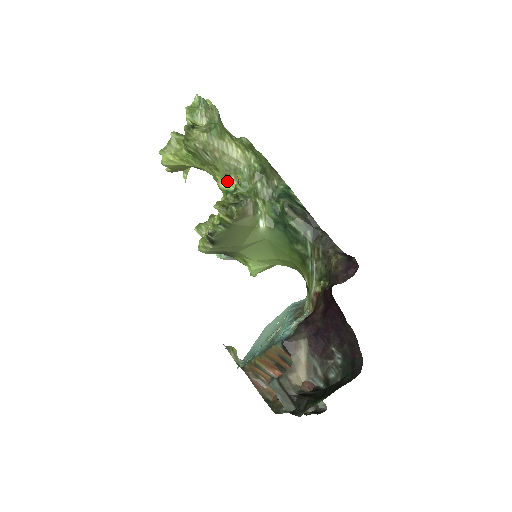
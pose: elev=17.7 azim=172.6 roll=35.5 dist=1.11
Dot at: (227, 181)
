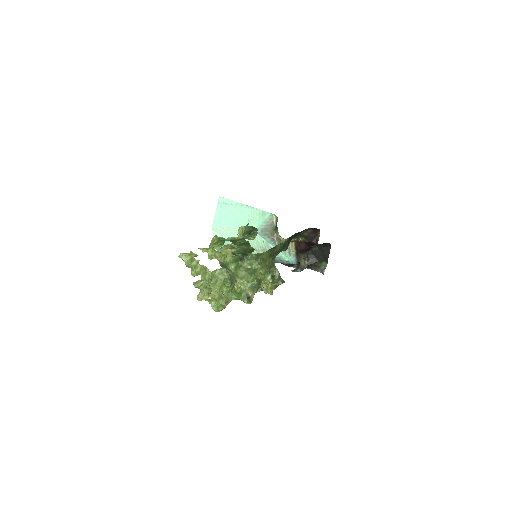
Dot at: occluded
